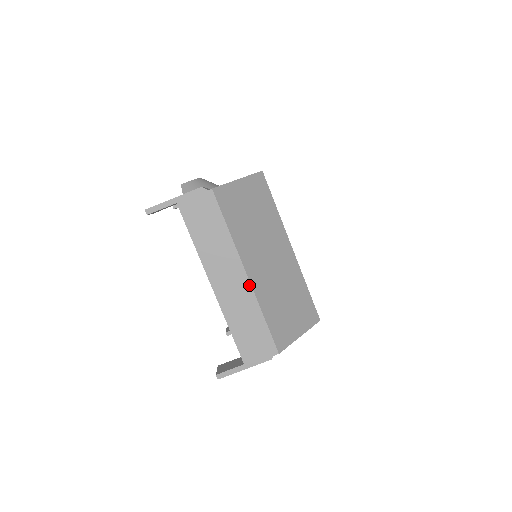
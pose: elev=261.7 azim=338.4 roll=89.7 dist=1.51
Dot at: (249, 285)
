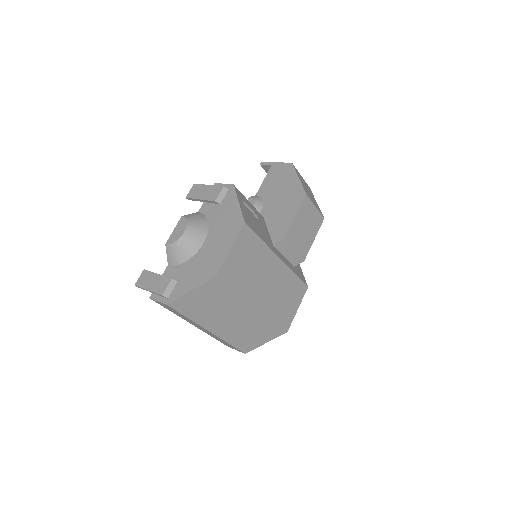
Dot at: occluded
